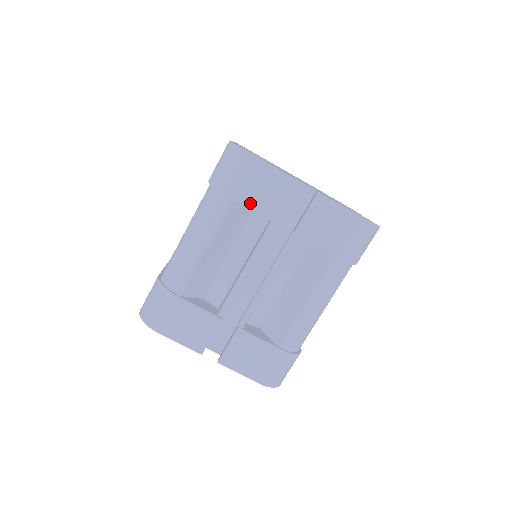
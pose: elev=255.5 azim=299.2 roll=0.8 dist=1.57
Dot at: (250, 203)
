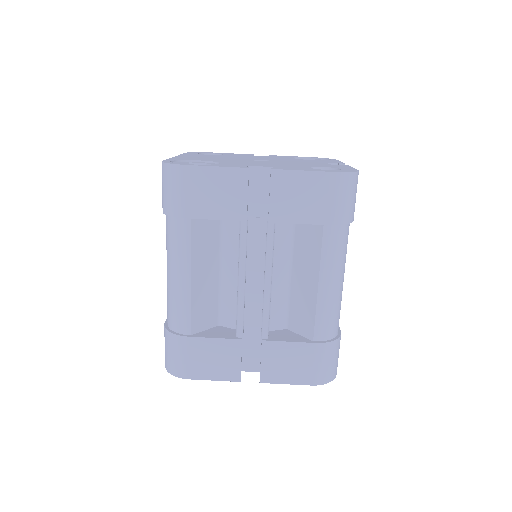
Dot at: (209, 214)
